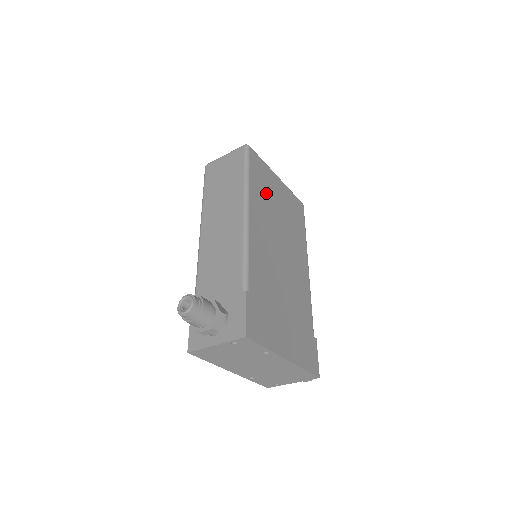
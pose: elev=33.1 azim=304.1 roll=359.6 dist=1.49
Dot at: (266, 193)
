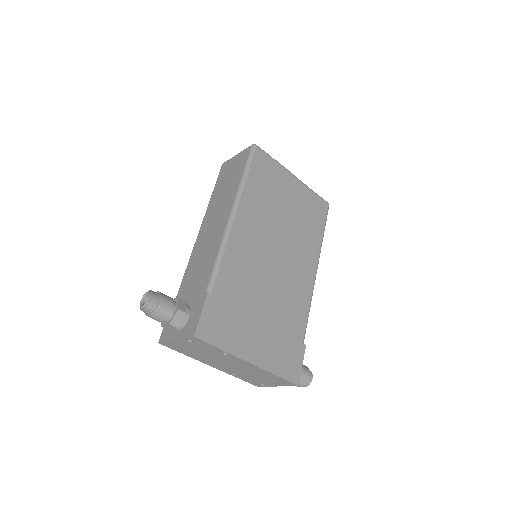
Dot at: (269, 193)
